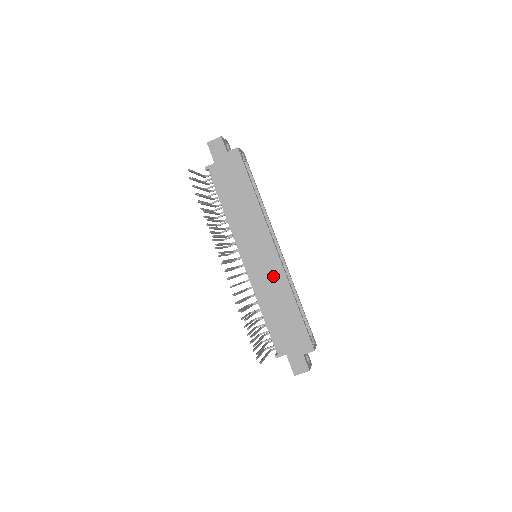
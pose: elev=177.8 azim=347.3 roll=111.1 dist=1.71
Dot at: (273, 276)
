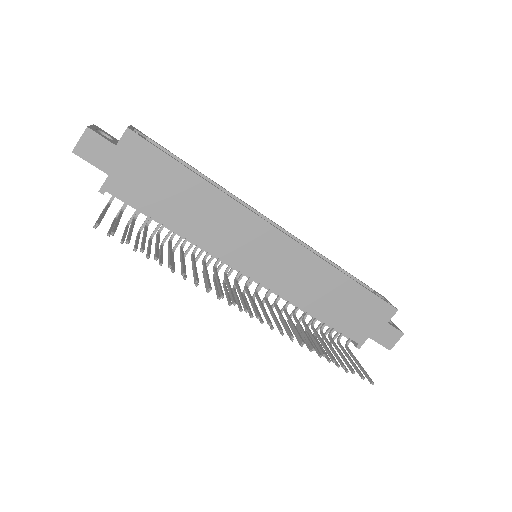
Dot at: (299, 266)
